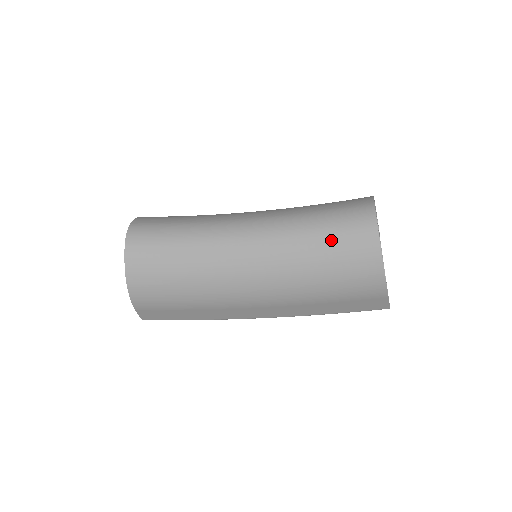
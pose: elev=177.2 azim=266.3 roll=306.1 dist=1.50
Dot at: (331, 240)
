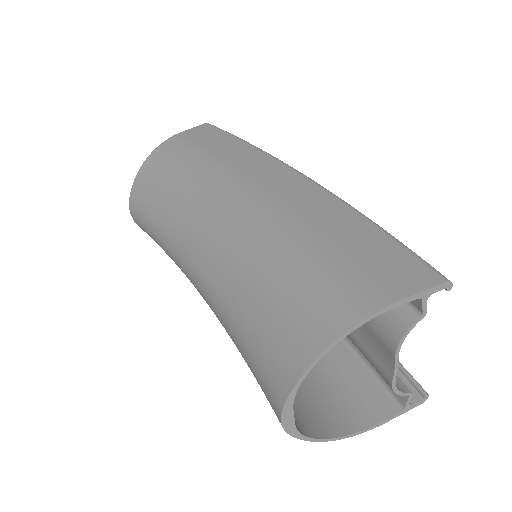
Dot at: occluded
